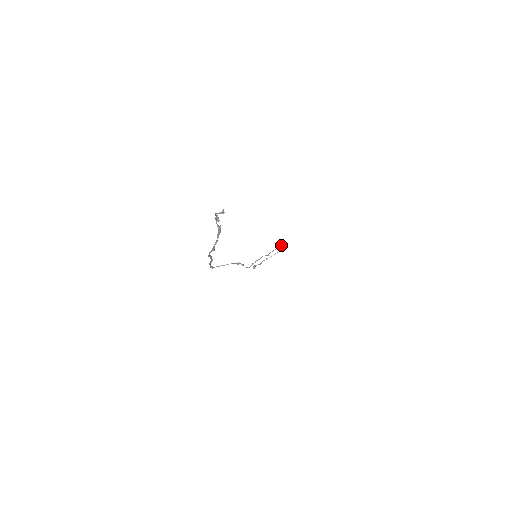
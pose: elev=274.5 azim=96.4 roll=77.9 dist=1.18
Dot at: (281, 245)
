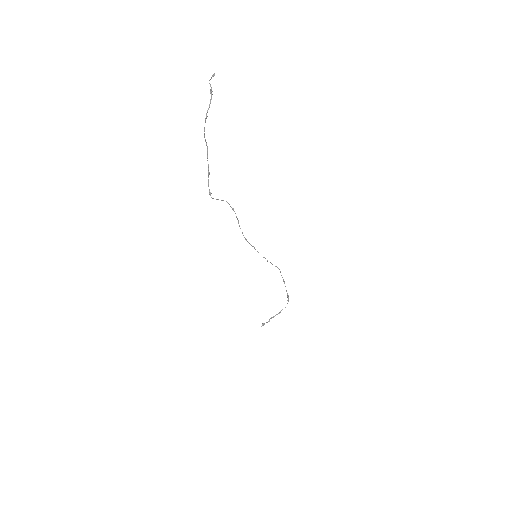
Dot at: (284, 282)
